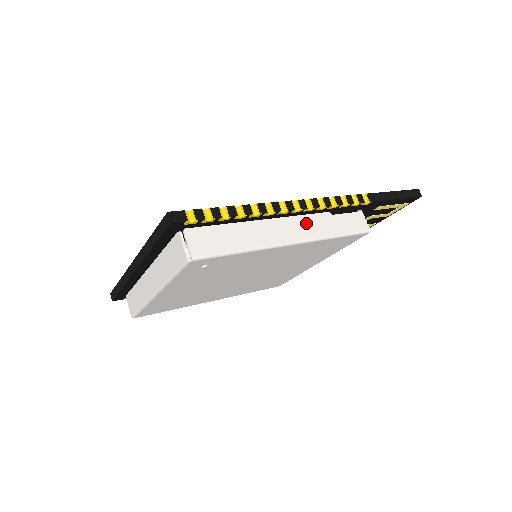
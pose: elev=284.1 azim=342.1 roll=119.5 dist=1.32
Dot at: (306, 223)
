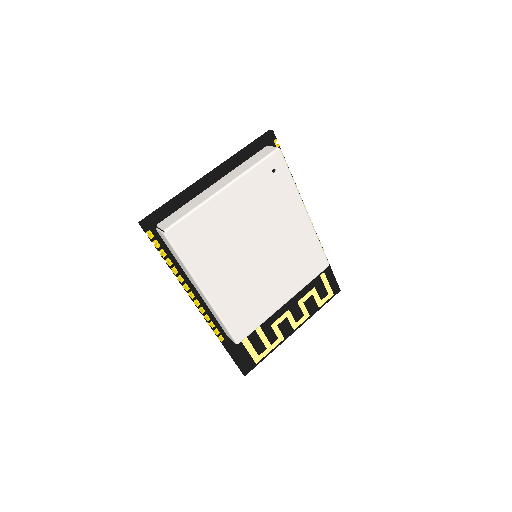
Dot at: occluded
